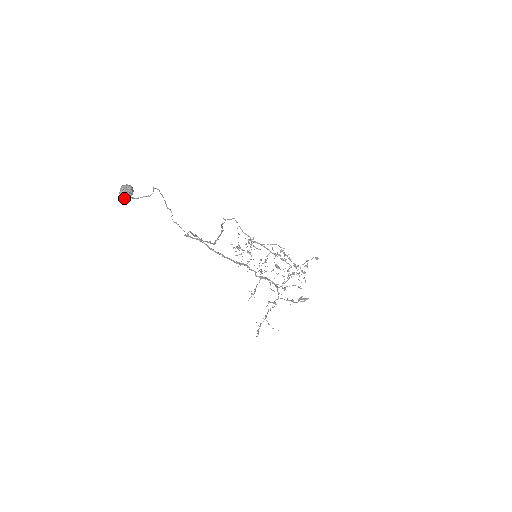
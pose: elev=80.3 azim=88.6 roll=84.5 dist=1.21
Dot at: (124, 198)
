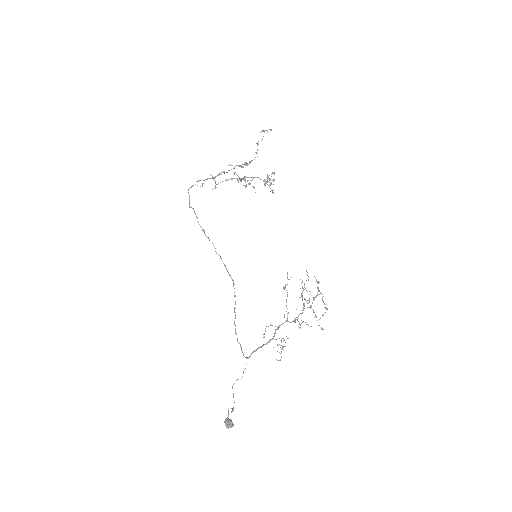
Dot at: (232, 425)
